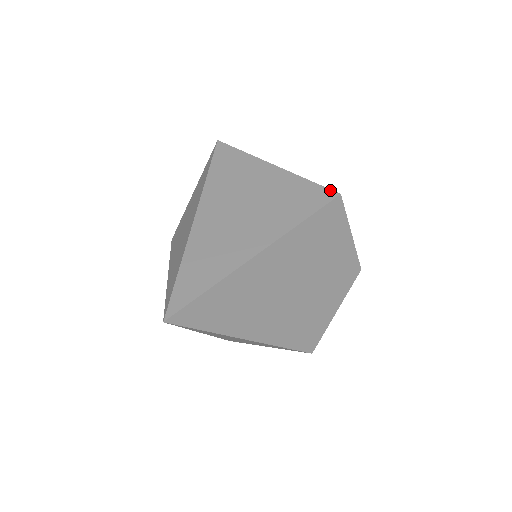
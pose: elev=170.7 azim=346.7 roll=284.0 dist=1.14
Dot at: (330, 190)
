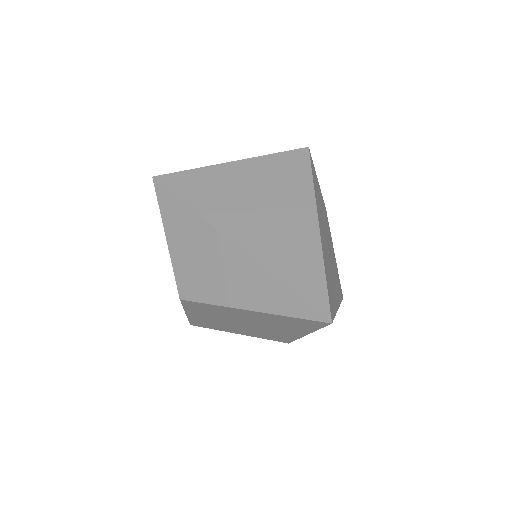
Dot at: (298, 149)
